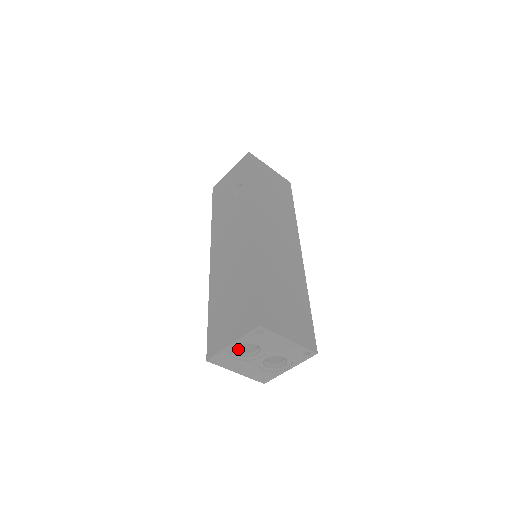
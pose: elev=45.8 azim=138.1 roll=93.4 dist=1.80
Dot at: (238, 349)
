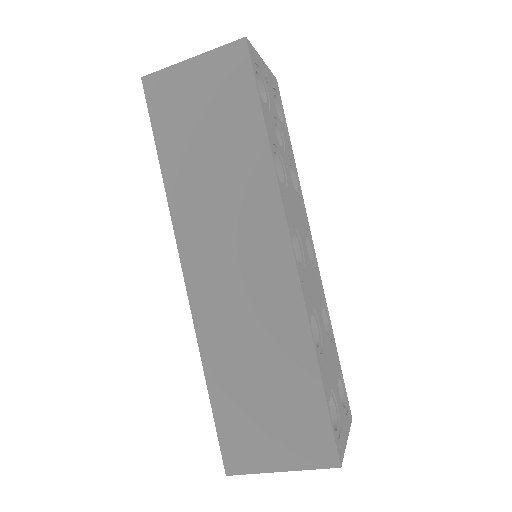
Dot at: occluded
